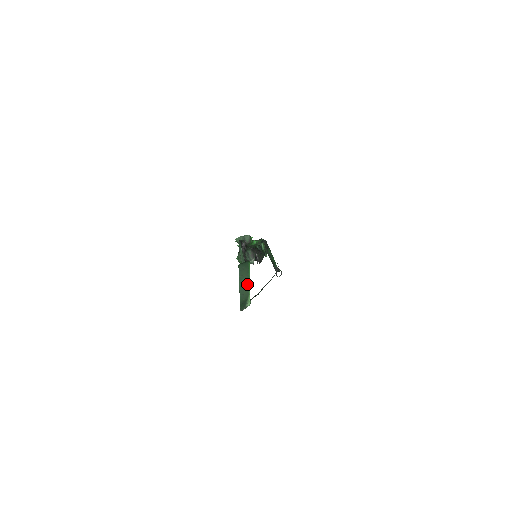
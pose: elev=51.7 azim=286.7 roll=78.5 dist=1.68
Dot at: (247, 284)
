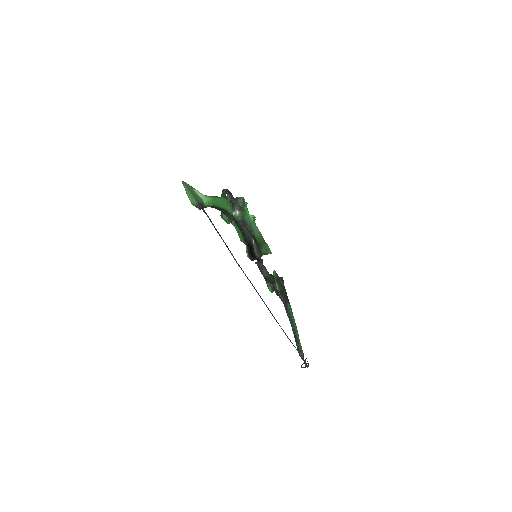
Dot at: (212, 196)
